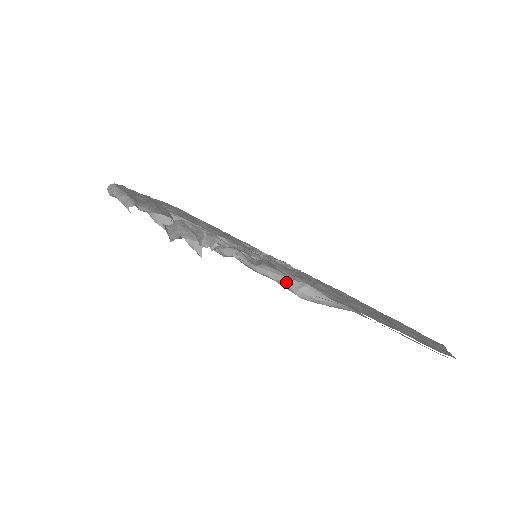
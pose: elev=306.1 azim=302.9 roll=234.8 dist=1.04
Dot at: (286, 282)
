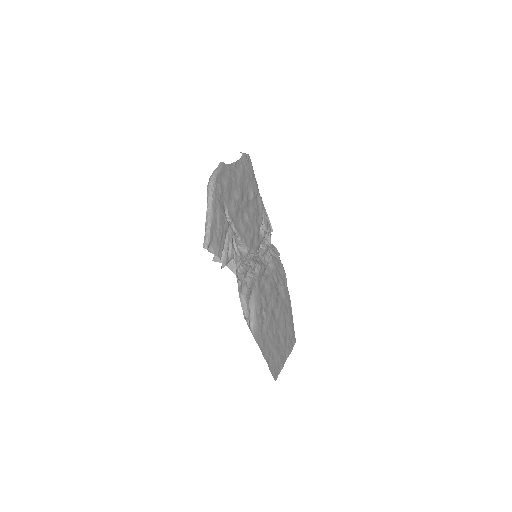
Dot at: (244, 314)
